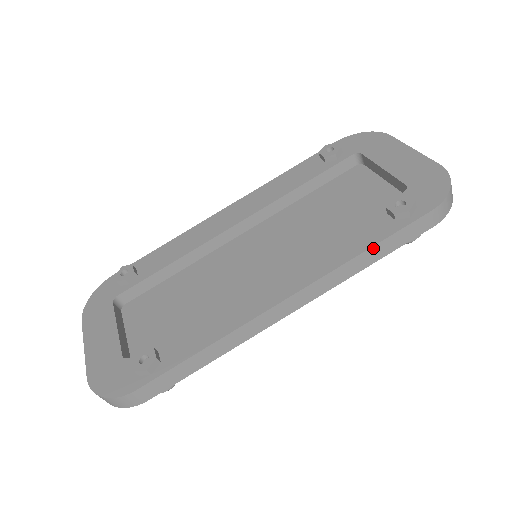
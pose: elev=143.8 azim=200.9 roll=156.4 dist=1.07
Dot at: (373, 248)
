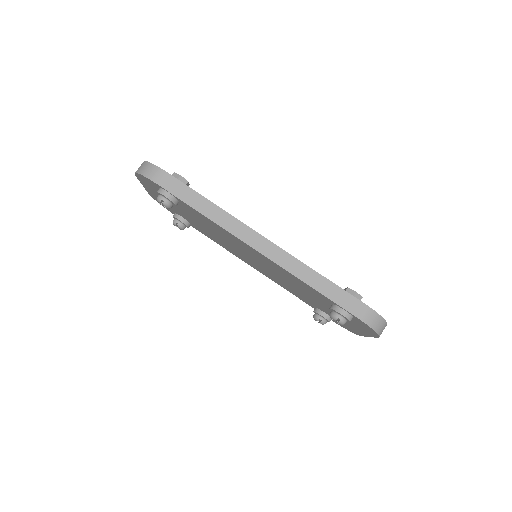
Dot at: (324, 278)
